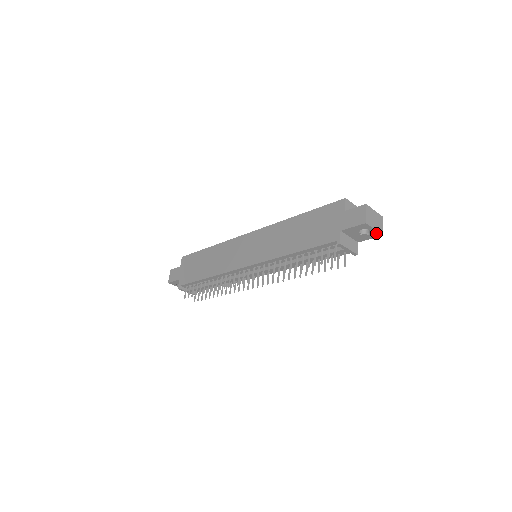
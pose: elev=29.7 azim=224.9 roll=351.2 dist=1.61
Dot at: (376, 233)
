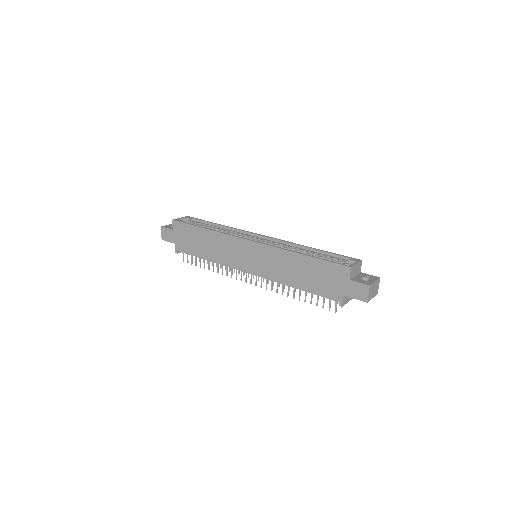
Dot at: occluded
